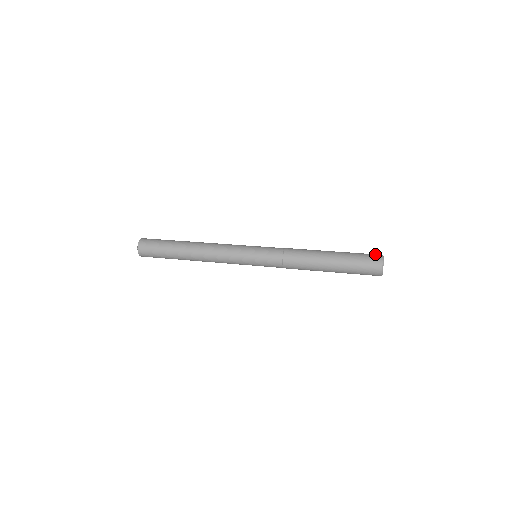
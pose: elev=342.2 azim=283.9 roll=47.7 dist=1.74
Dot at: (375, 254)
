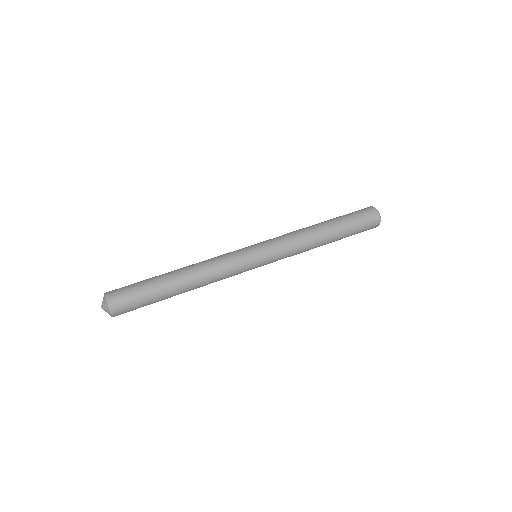
Dot at: (370, 210)
